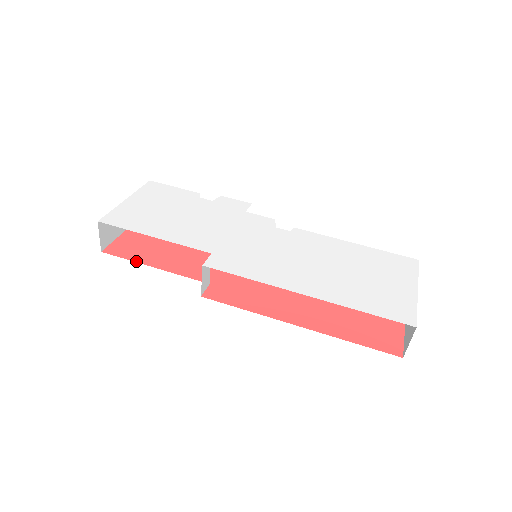
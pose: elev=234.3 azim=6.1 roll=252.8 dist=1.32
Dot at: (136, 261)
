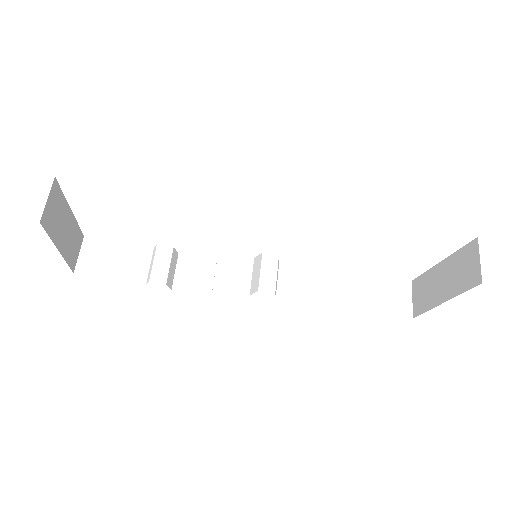
Dot at: occluded
